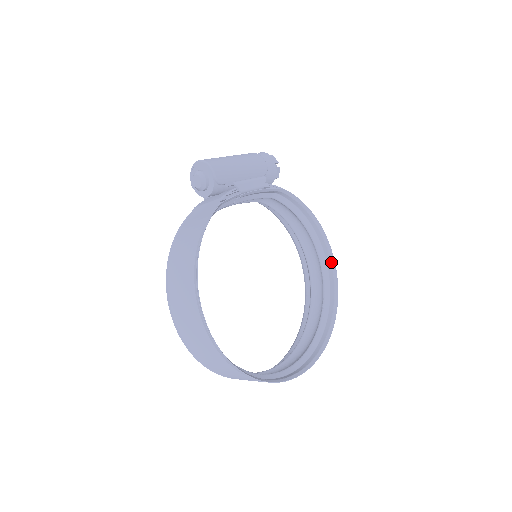
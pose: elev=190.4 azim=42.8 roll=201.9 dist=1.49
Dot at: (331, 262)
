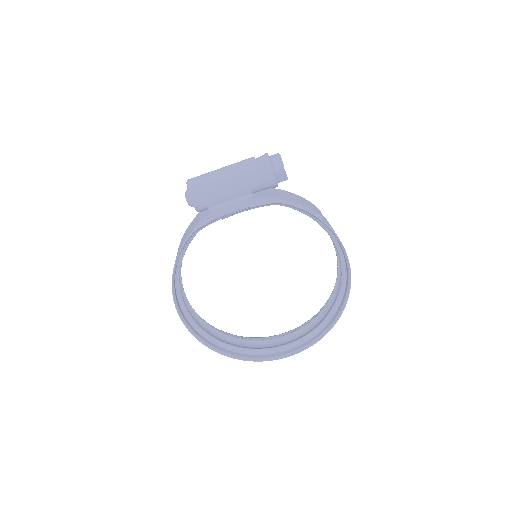
Dot at: (347, 264)
